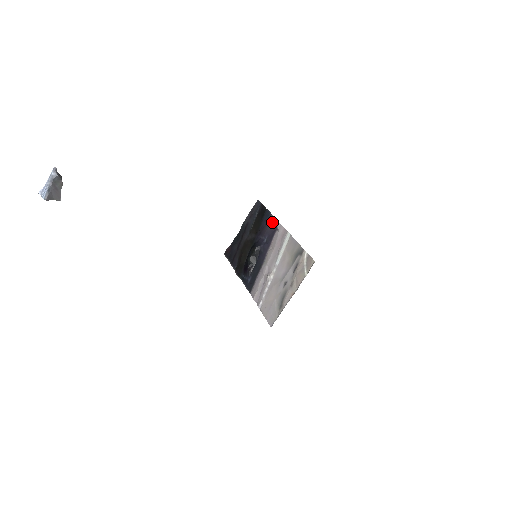
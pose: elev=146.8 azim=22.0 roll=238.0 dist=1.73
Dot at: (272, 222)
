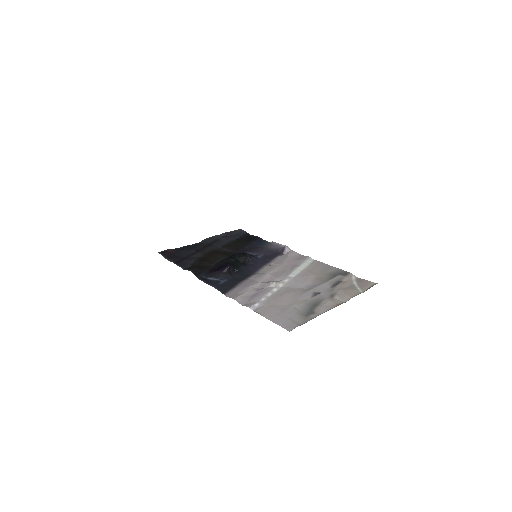
Dot at: (274, 246)
